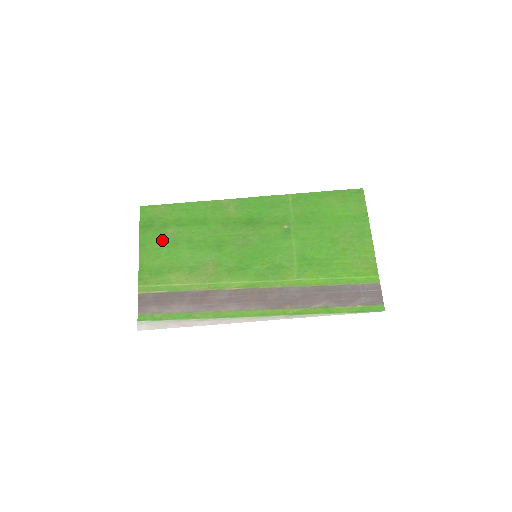
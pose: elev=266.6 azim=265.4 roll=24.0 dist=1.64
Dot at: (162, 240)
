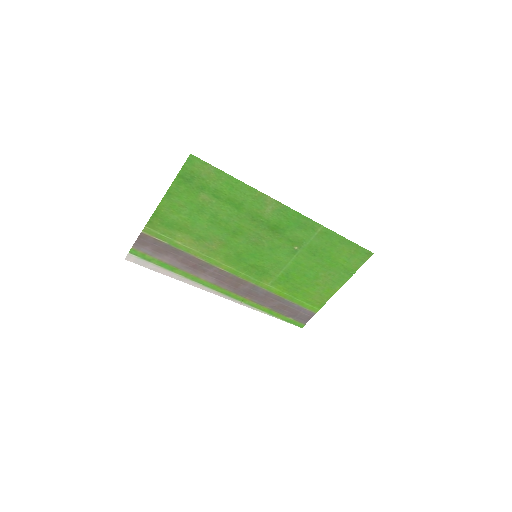
Dot at: (191, 200)
